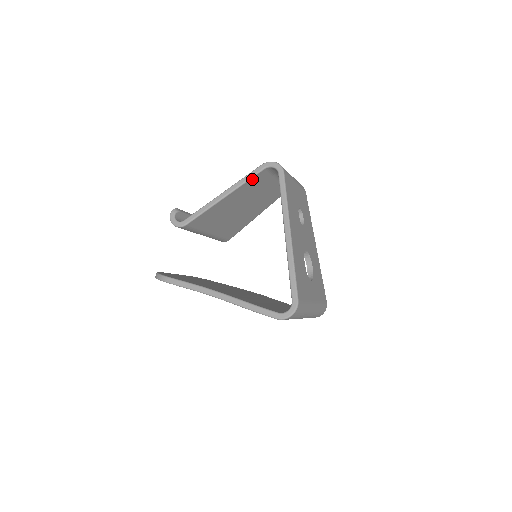
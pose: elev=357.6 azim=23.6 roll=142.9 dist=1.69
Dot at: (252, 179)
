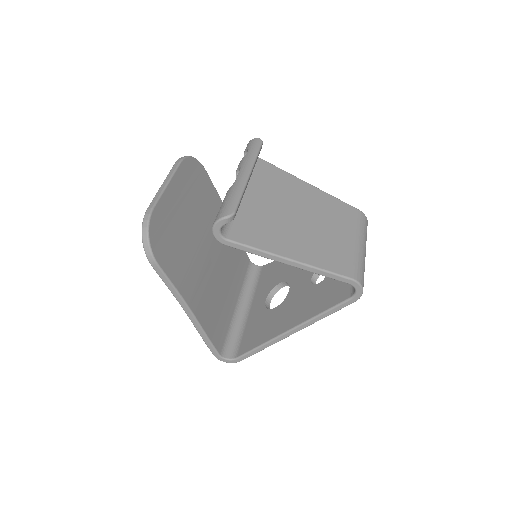
Dot at: (329, 274)
